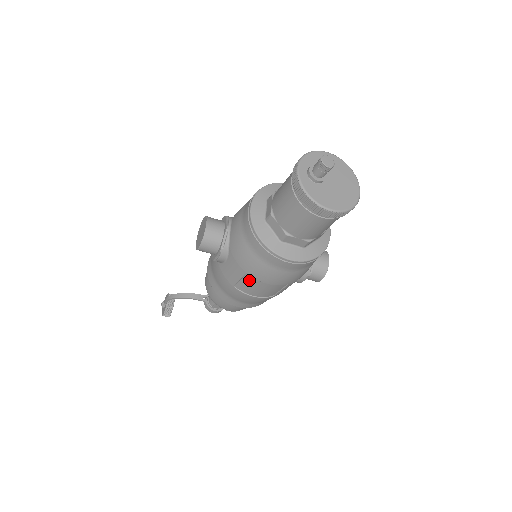
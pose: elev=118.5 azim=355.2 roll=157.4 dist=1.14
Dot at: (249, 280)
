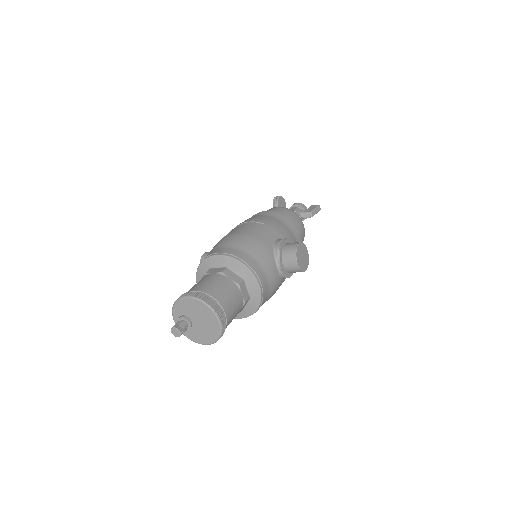
Dot at: occluded
